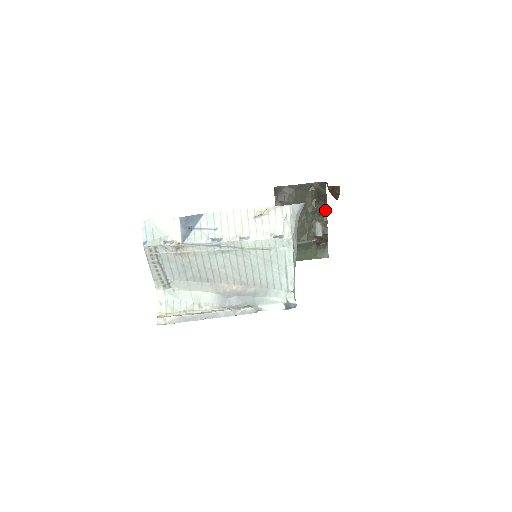
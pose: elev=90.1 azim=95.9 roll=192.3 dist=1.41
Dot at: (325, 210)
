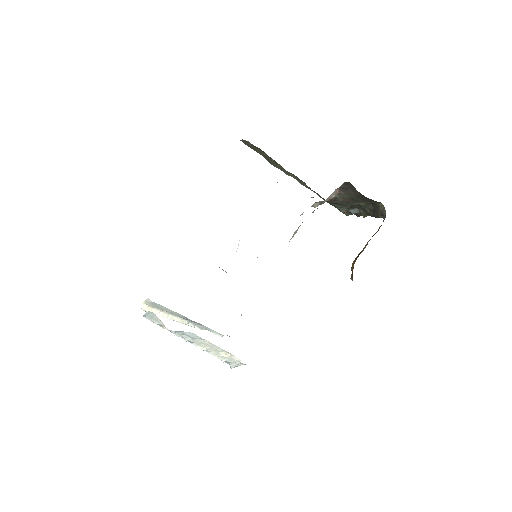
Dot at: (370, 215)
